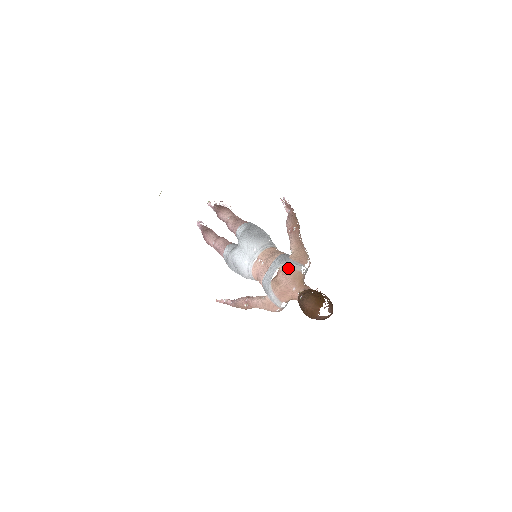
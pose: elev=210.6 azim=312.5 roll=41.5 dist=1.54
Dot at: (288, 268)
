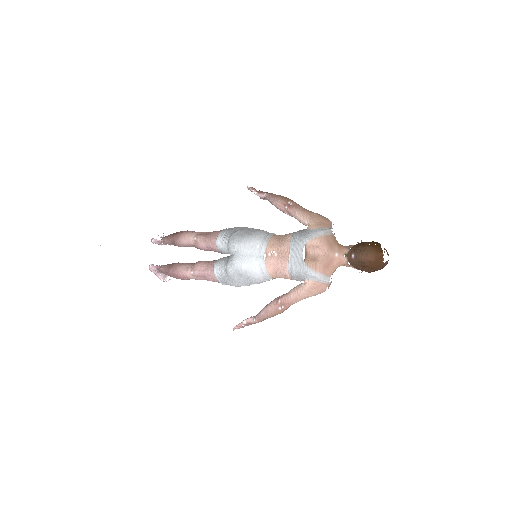
Dot at: (318, 238)
